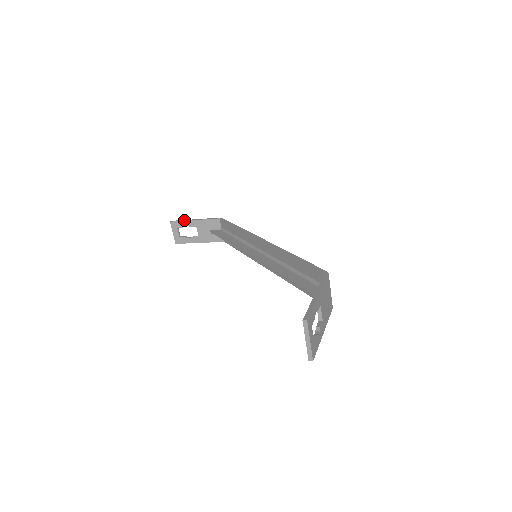
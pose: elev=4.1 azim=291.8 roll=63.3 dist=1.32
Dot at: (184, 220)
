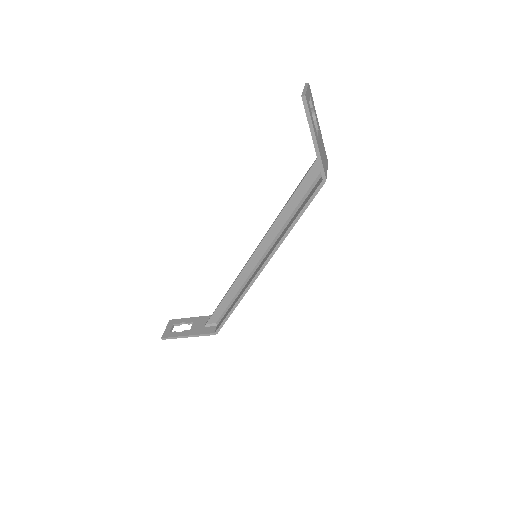
Dot at: (184, 318)
